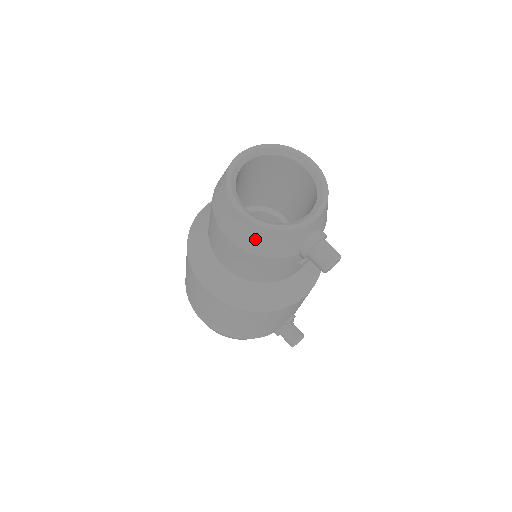
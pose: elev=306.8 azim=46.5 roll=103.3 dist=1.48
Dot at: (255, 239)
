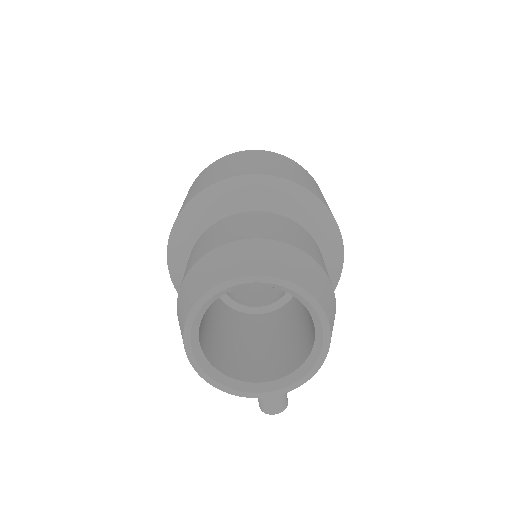
Dot at: occluded
